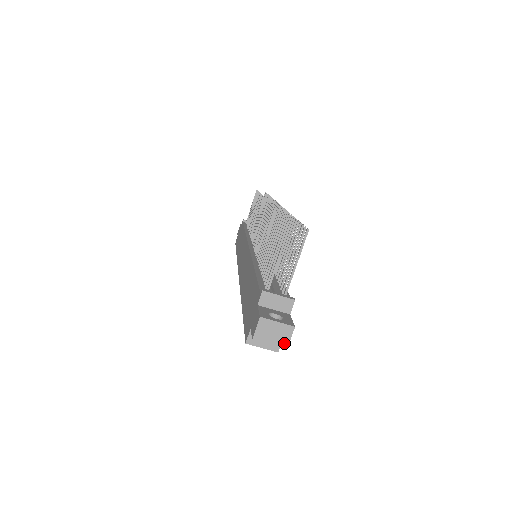
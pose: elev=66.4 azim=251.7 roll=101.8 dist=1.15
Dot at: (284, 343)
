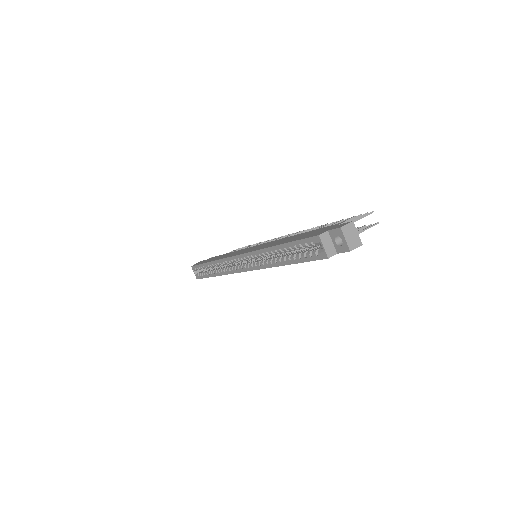
Dot at: (352, 247)
